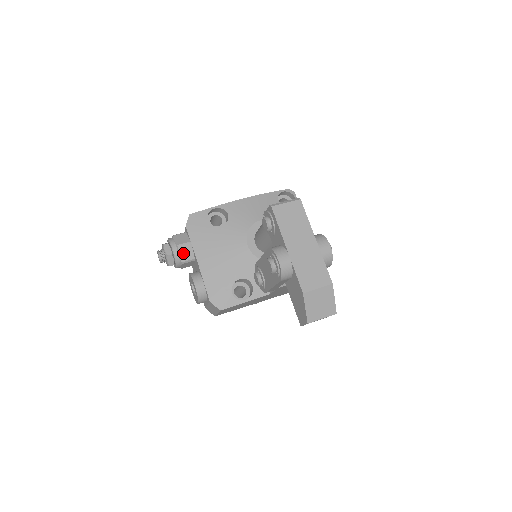
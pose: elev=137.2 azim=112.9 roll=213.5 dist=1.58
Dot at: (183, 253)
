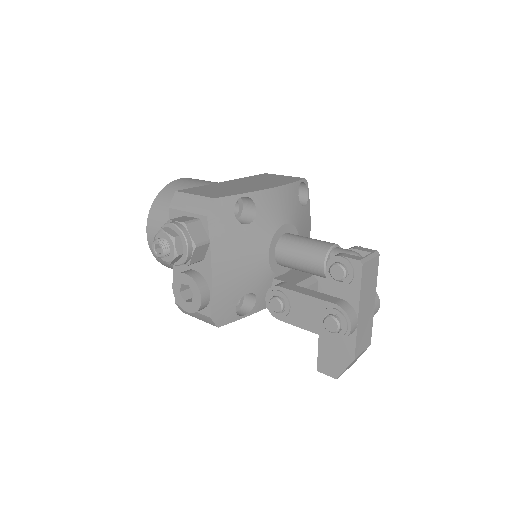
Dot at: (197, 254)
